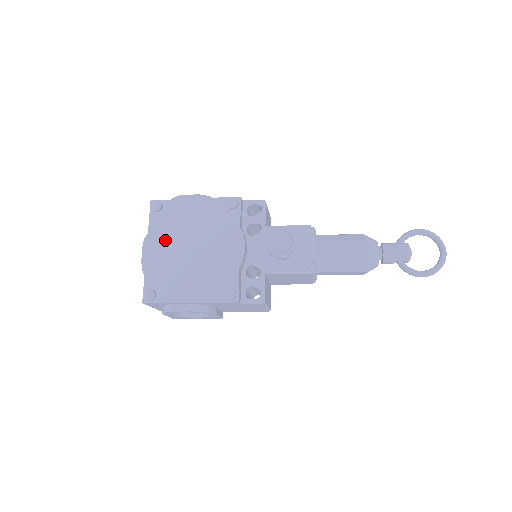
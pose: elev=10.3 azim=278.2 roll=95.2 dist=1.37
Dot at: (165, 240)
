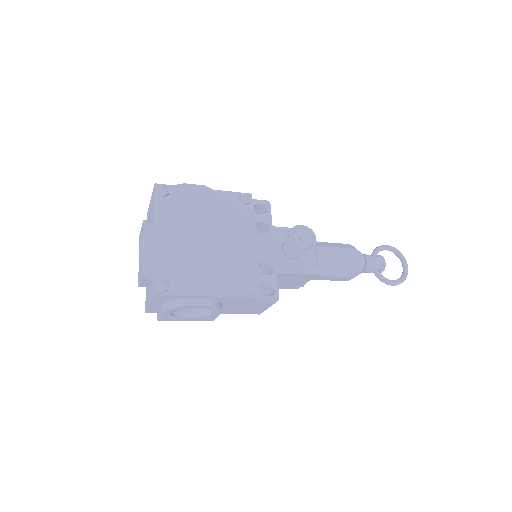
Dot at: (175, 227)
